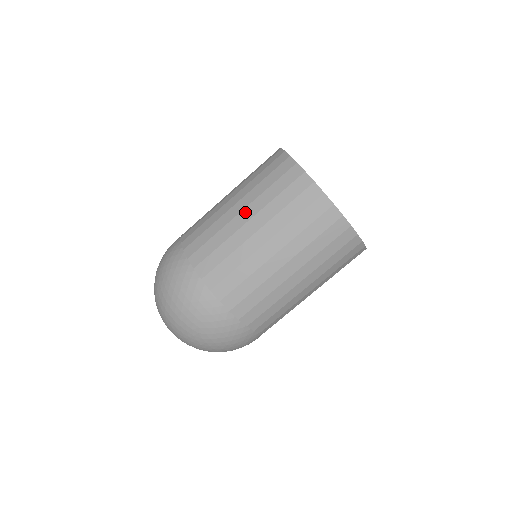
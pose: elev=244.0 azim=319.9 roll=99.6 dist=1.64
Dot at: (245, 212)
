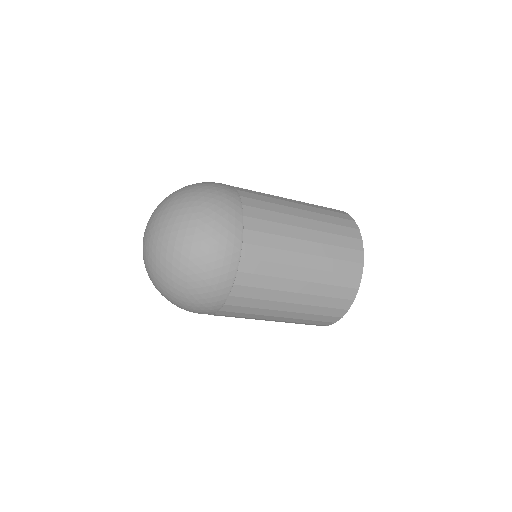
Dot at: occluded
